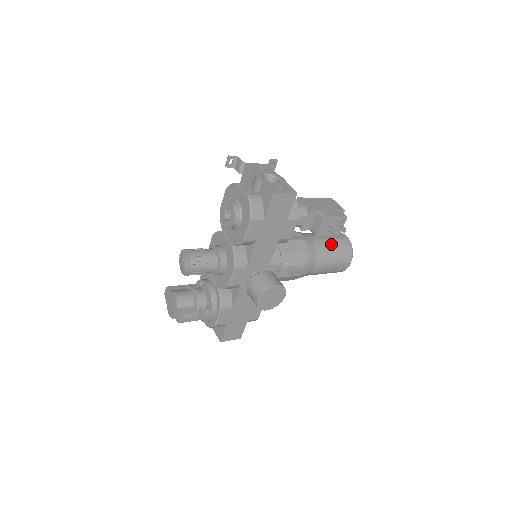
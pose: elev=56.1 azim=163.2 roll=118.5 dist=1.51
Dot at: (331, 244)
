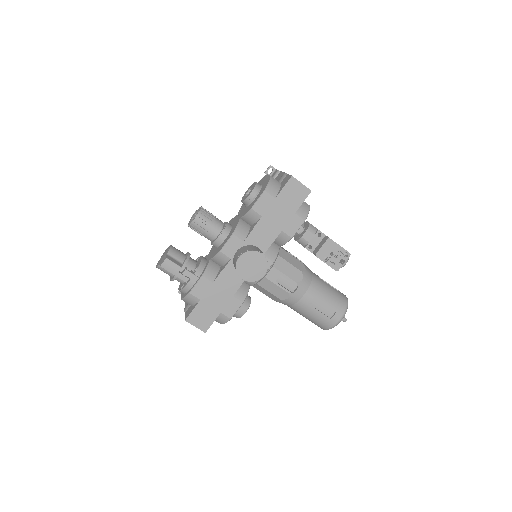
Dot at: (328, 287)
